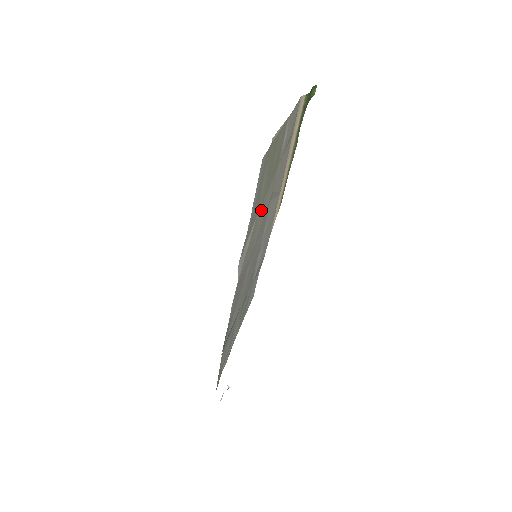
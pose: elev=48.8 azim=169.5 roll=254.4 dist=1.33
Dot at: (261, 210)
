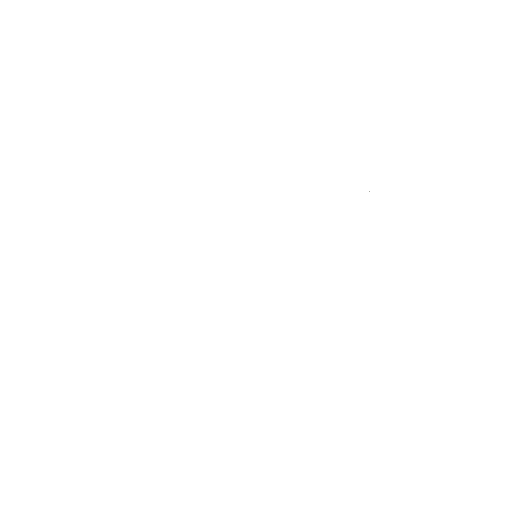
Dot at: occluded
